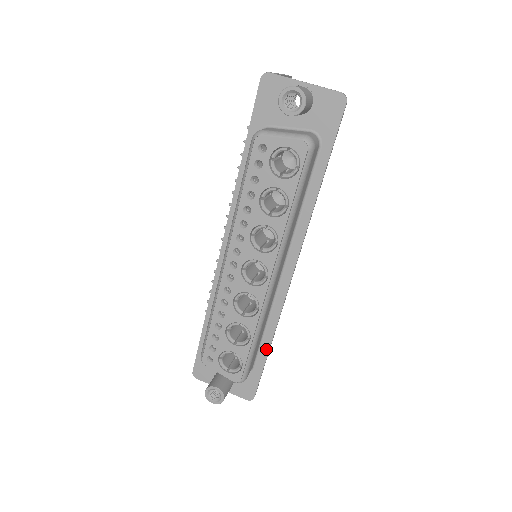
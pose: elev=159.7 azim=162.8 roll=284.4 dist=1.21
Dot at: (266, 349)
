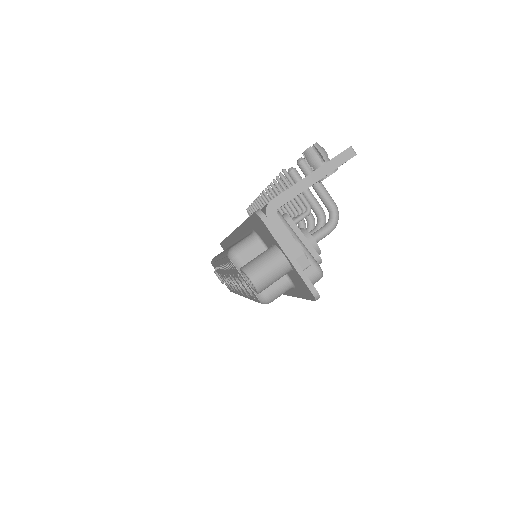
Dot at: occluded
